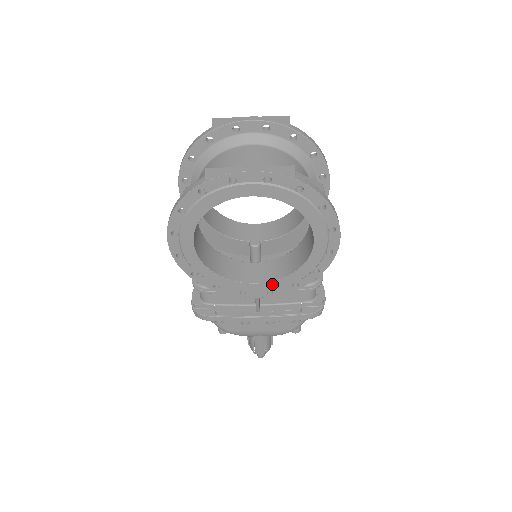
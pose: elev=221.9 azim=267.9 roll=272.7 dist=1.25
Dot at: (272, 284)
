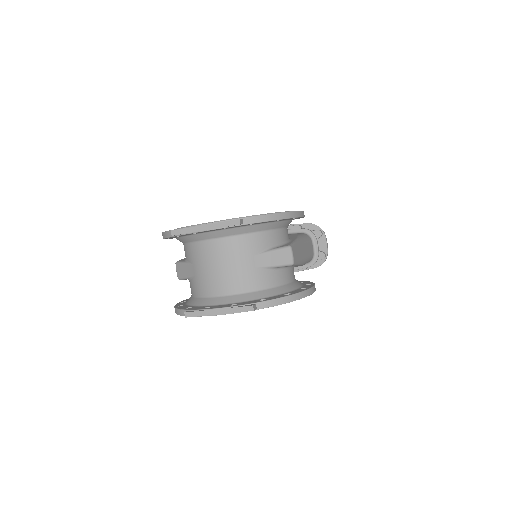
Dot at: occluded
